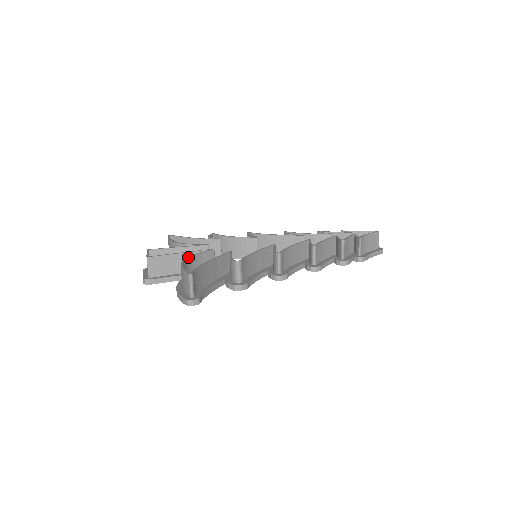
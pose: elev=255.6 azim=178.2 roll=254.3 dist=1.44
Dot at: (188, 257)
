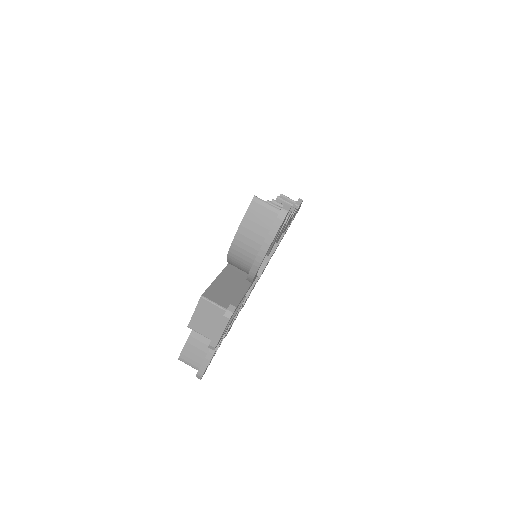
Dot at: (227, 255)
